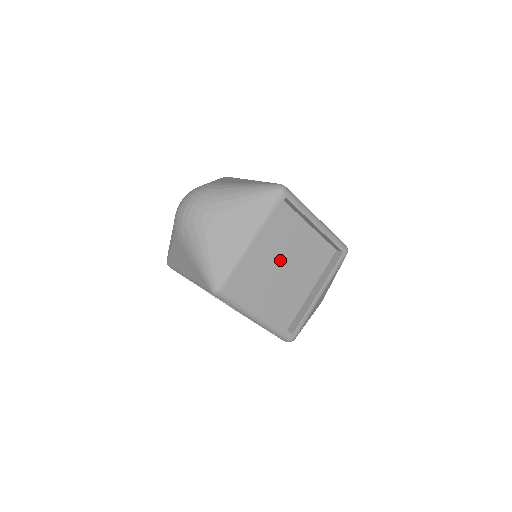
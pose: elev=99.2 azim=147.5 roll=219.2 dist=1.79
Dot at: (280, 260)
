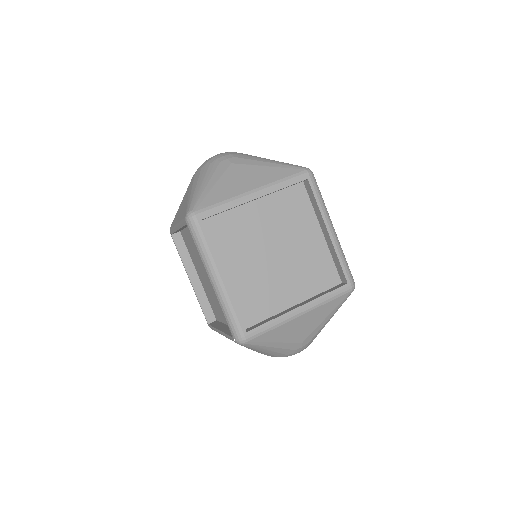
Dot at: (274, 244)
